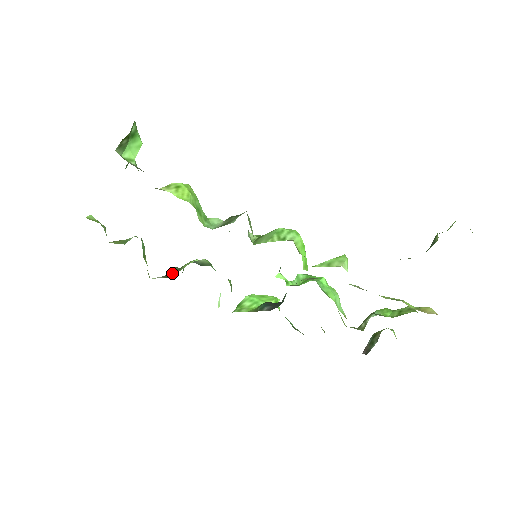
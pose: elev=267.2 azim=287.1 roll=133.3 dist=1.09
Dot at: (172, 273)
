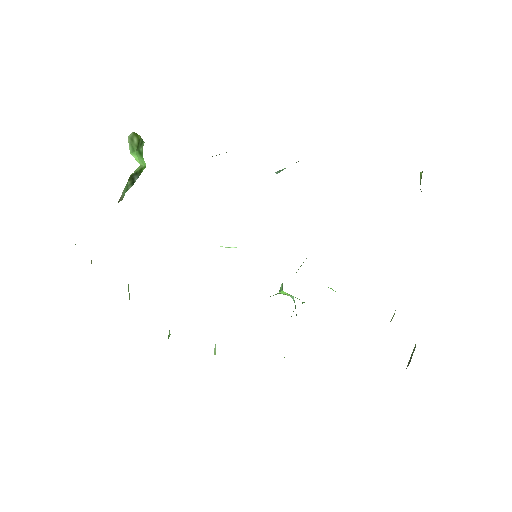
Dot at: occluded
